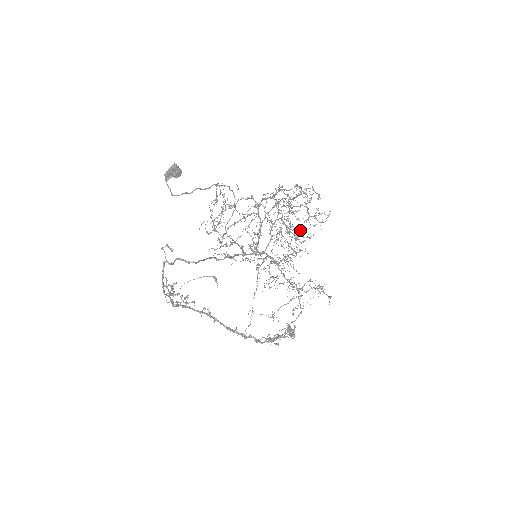
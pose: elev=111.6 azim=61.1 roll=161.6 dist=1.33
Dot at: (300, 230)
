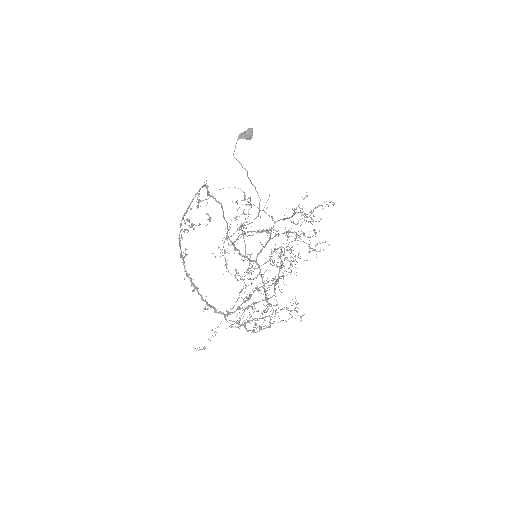
Dot at: (299, 253)
